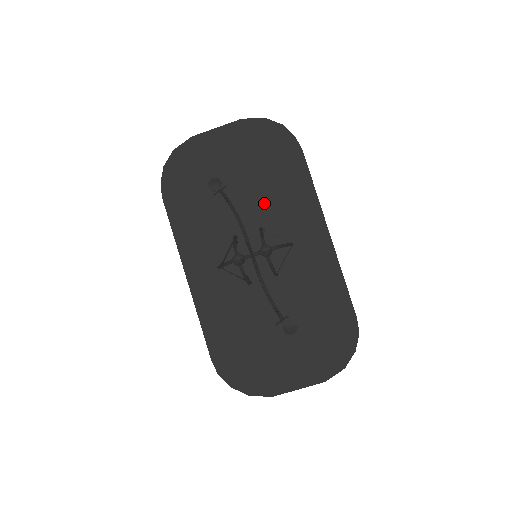
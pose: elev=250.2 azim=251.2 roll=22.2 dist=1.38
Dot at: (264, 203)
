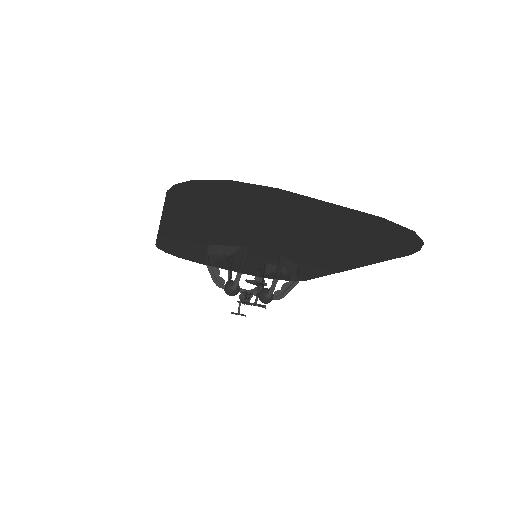
Dot at: (308, 246)
